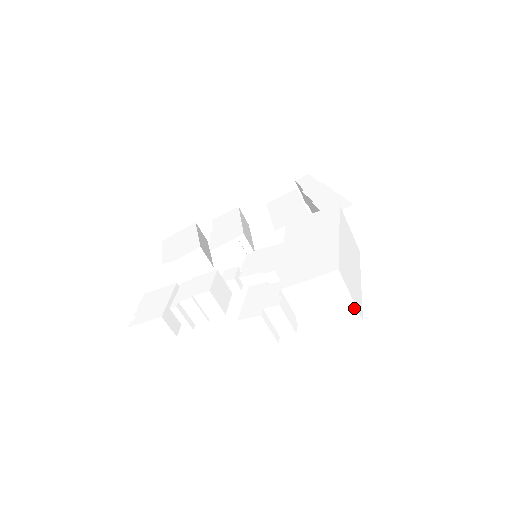
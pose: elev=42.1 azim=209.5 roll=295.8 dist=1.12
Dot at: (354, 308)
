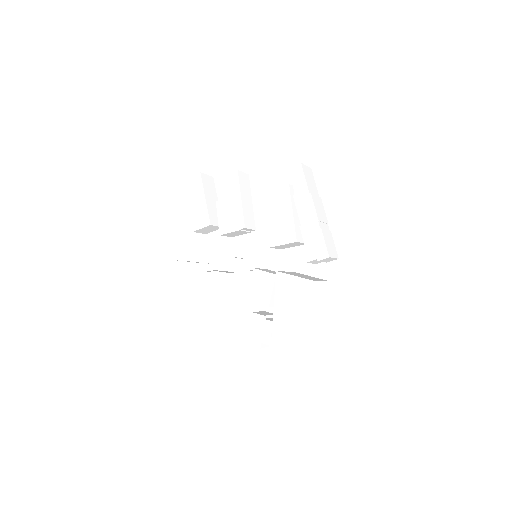
Dot at: (315, 357)
